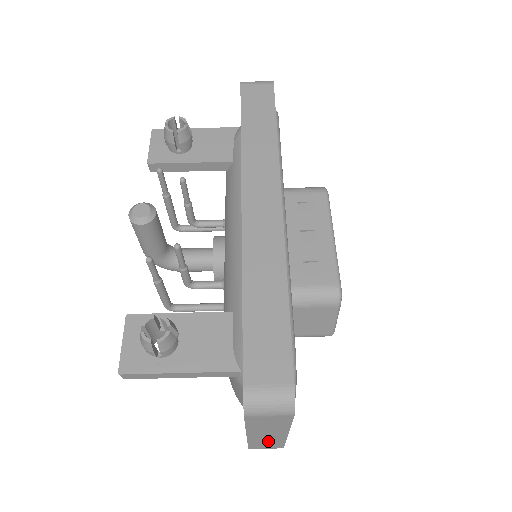
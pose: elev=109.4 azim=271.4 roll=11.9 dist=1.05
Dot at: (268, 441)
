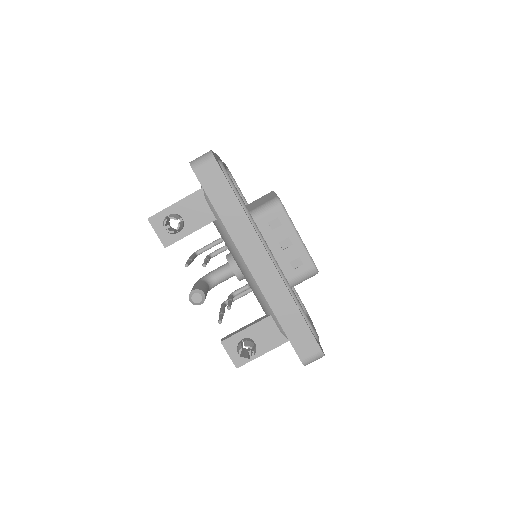
Dot at: occluded
